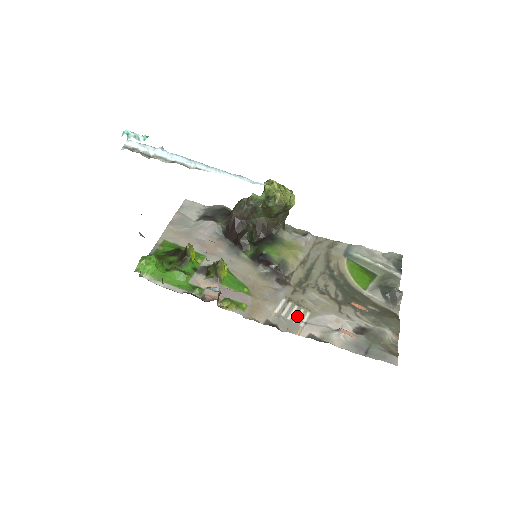
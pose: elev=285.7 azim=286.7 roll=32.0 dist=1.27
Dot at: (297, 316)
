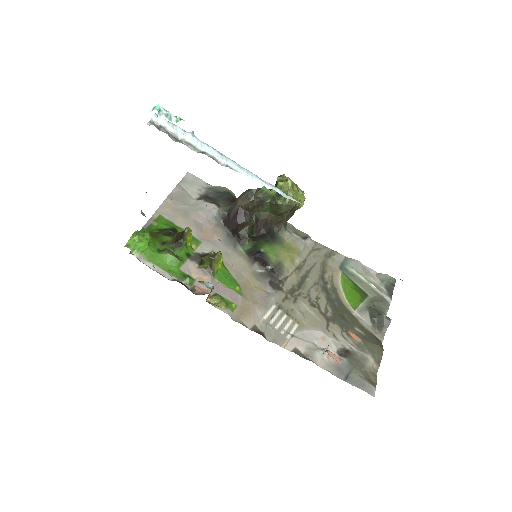
Dot at: (285, 326)
